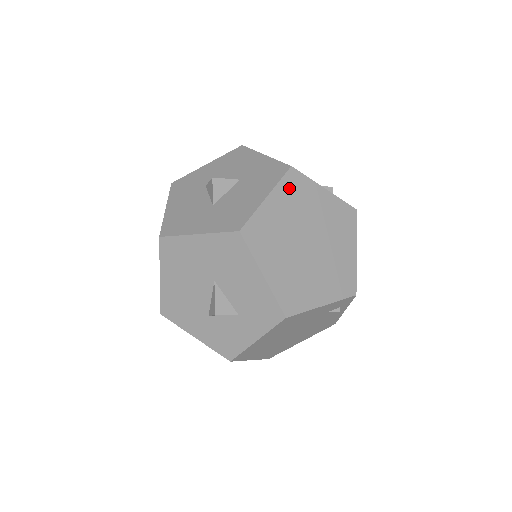
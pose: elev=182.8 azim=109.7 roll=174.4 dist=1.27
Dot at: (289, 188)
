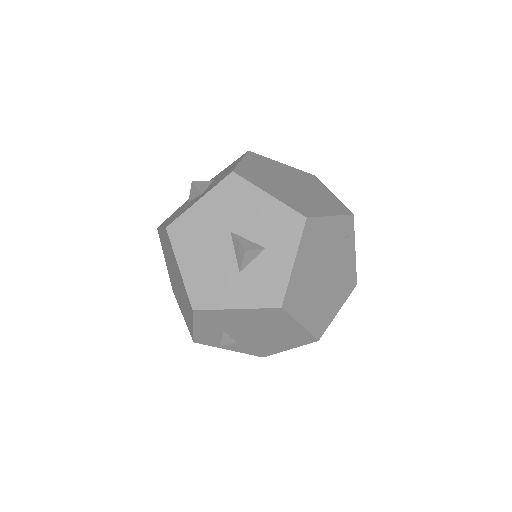
Dot at: (255, 159)
